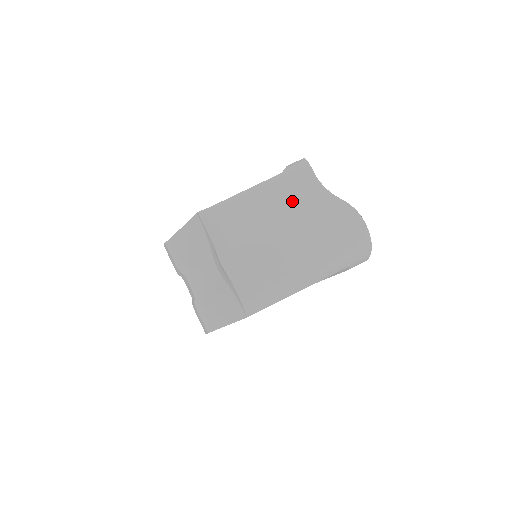
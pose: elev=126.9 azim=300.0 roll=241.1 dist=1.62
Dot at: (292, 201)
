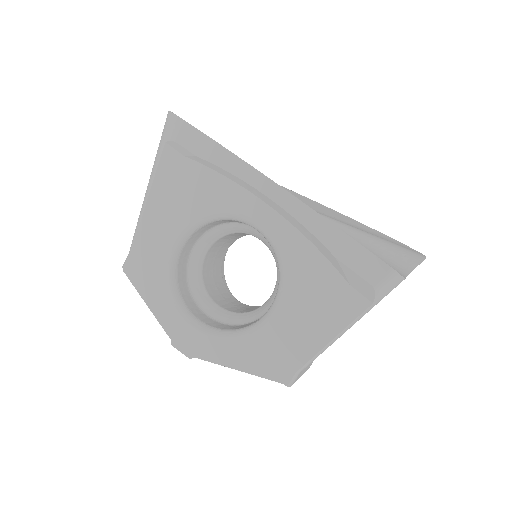
Dot at: occluded
